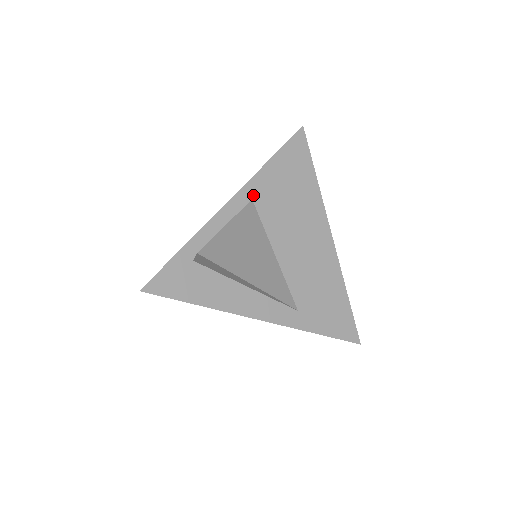
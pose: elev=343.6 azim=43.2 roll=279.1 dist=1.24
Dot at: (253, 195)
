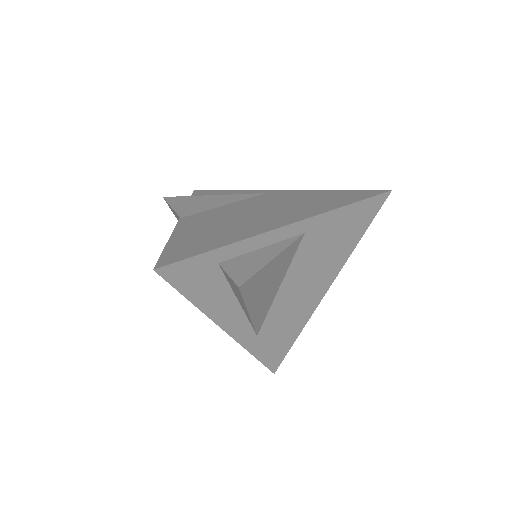
Dot at: (308, 230)
